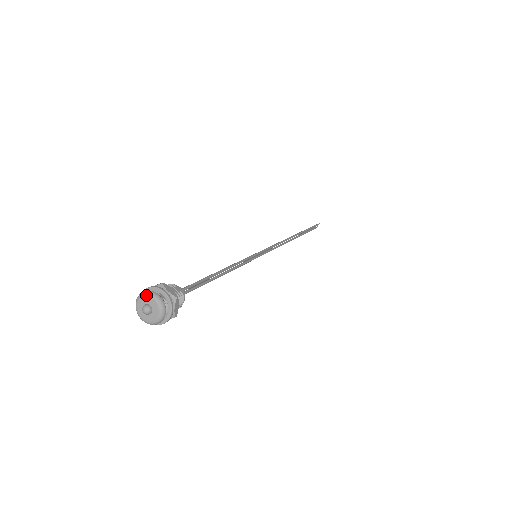
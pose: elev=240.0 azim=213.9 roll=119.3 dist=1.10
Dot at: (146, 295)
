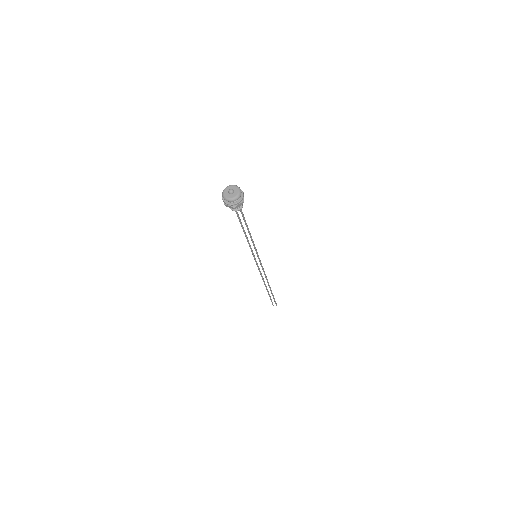
Dot at: (237, 187)
